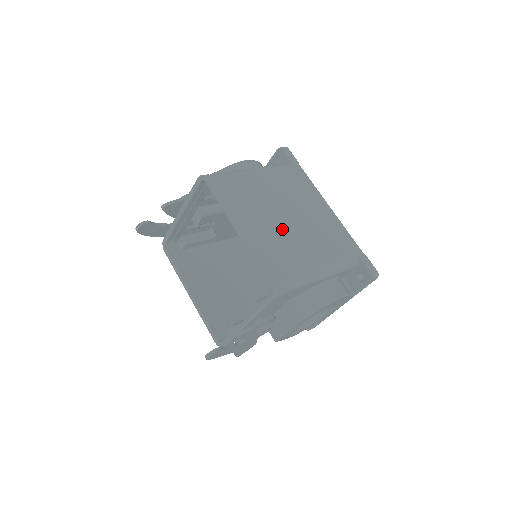
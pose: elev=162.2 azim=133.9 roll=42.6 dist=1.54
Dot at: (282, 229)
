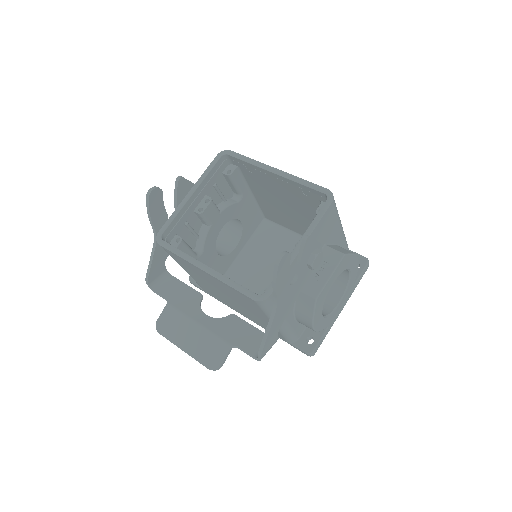
Dot at: occluded
